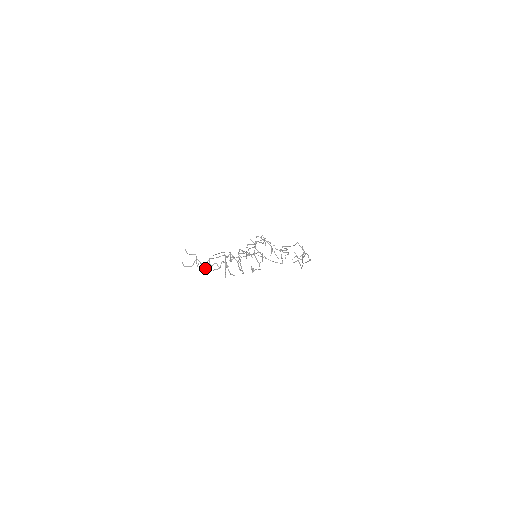
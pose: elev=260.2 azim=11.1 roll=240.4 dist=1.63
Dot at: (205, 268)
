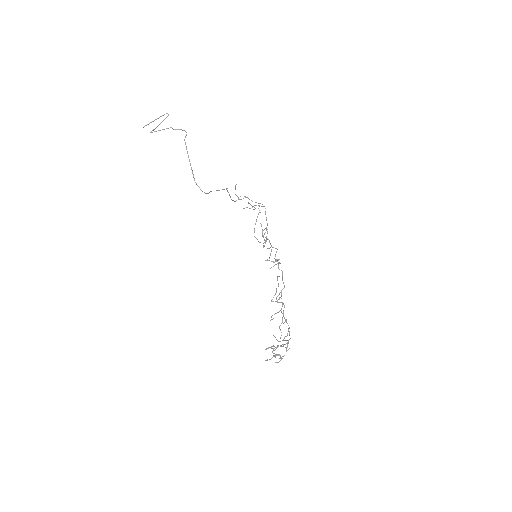
Dot at: occluded
